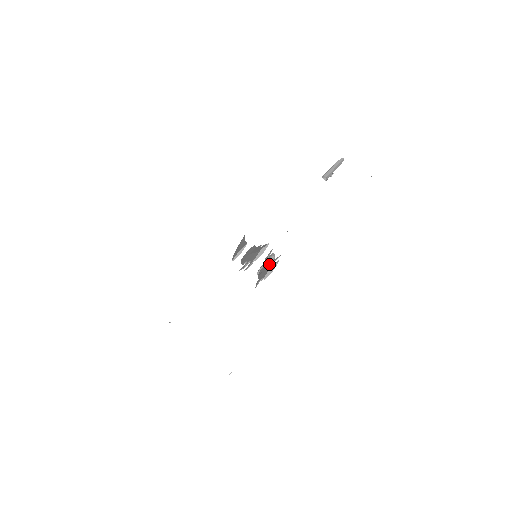
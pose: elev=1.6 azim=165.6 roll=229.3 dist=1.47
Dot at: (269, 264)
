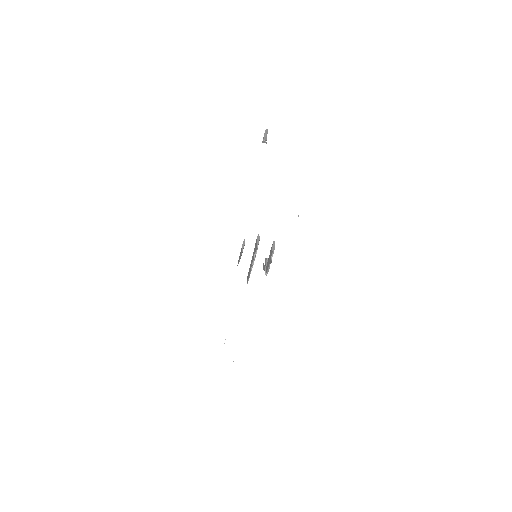
Dot at: occluded
